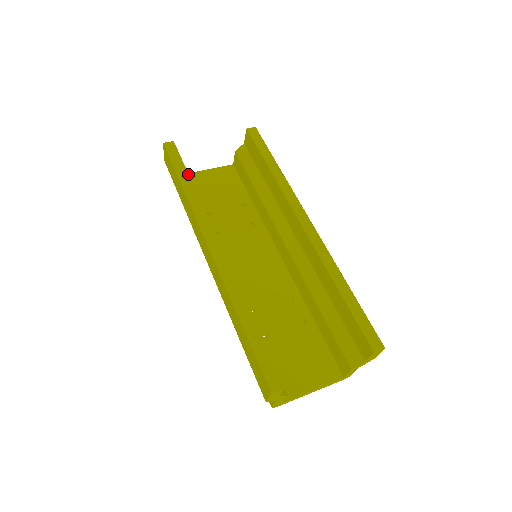
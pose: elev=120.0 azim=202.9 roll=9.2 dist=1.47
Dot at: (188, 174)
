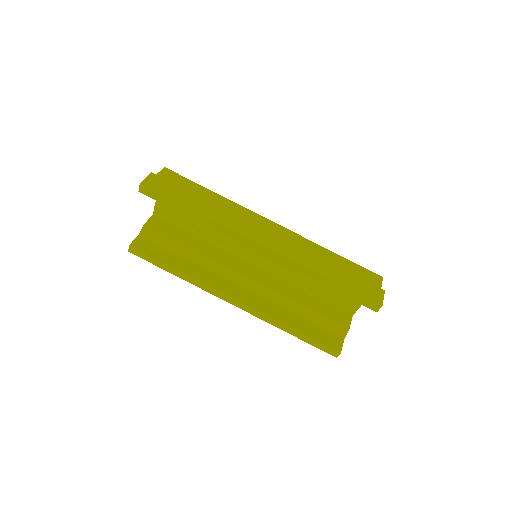
Dot at: (166, 264)
